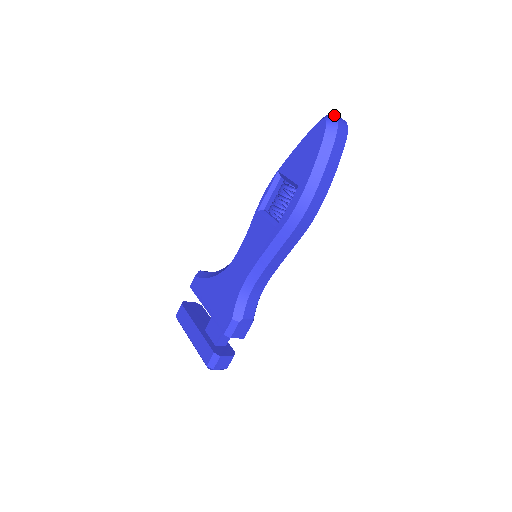
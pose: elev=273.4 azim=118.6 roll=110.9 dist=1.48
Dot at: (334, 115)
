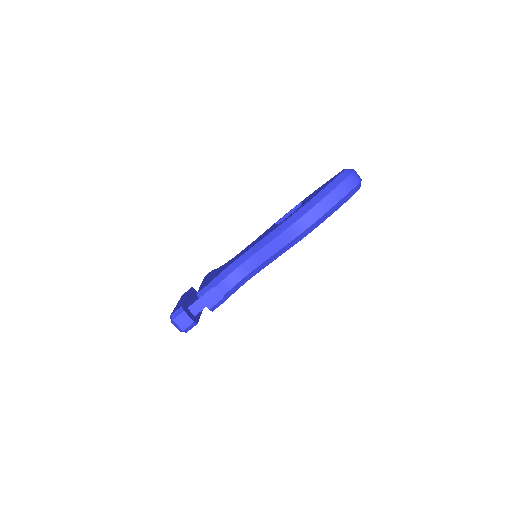
Dot at: (353, 169)
